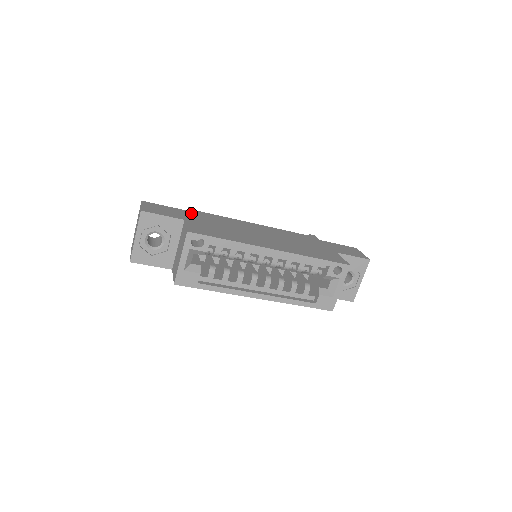
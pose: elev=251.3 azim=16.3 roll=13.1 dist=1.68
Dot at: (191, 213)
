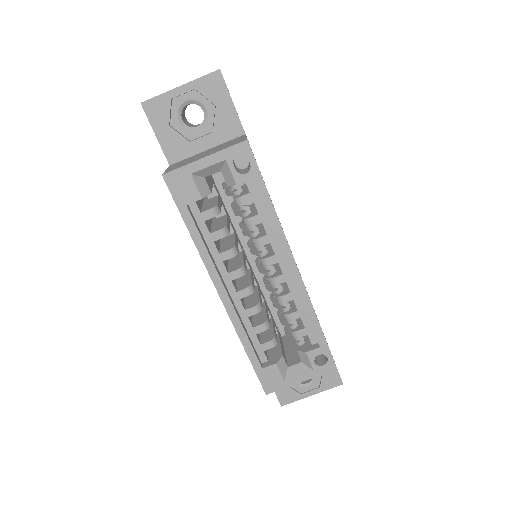
Dot at: occluded
